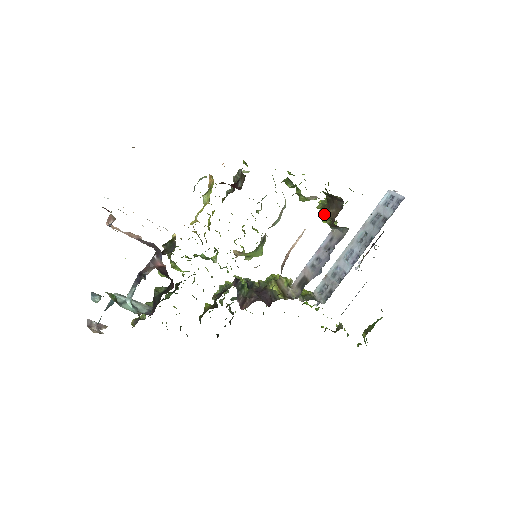
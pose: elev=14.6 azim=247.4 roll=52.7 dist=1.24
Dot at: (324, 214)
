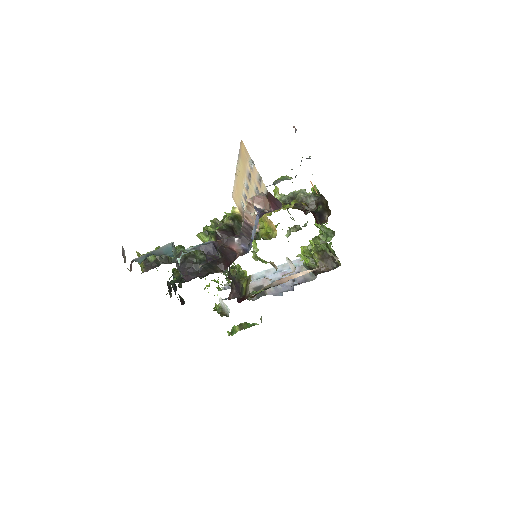
Dot at: (314, 258)
